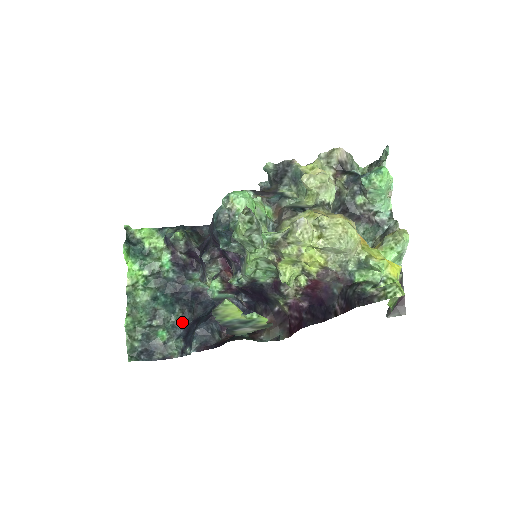
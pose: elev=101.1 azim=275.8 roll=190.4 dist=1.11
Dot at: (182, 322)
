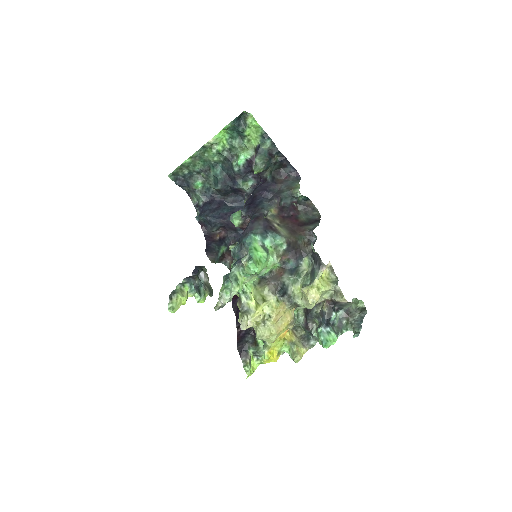
Dot at: (215, 192)
